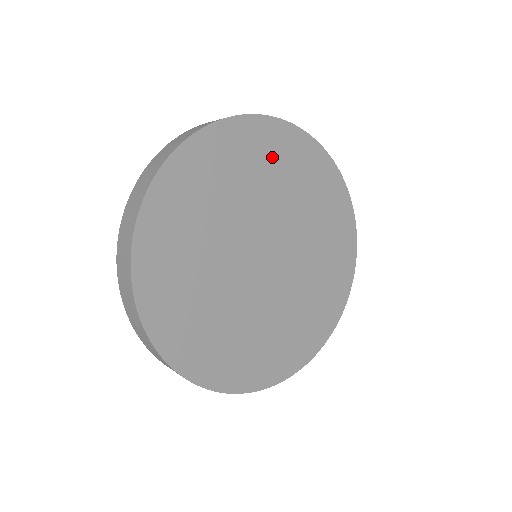
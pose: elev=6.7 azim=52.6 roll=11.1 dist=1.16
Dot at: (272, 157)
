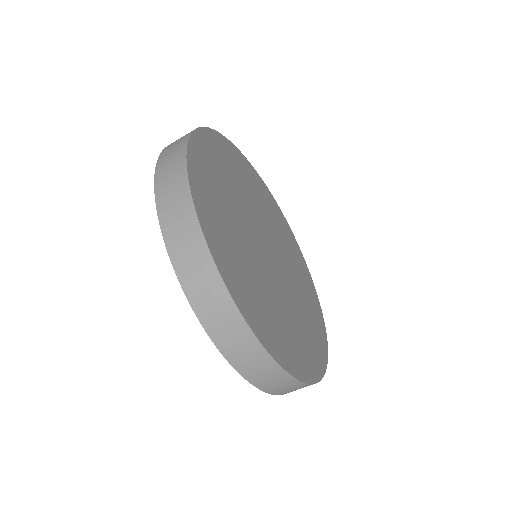
Dot at: (223, 162)
